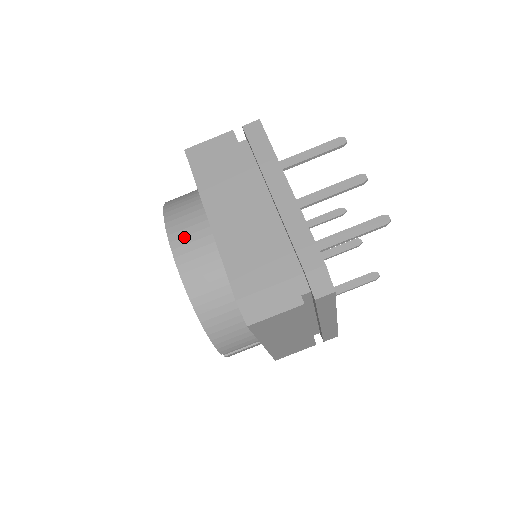
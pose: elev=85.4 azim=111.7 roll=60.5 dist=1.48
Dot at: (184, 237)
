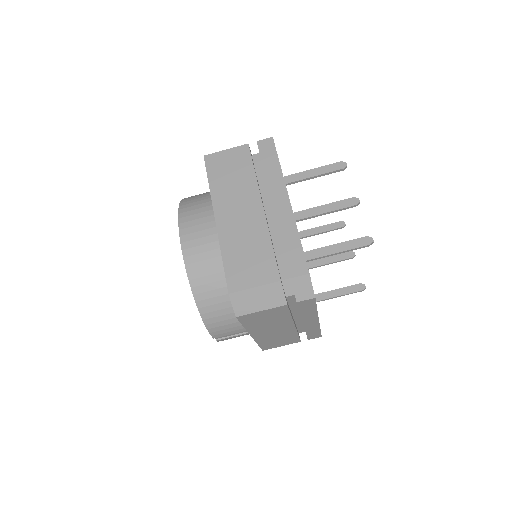
Dot at: (193, 233)
